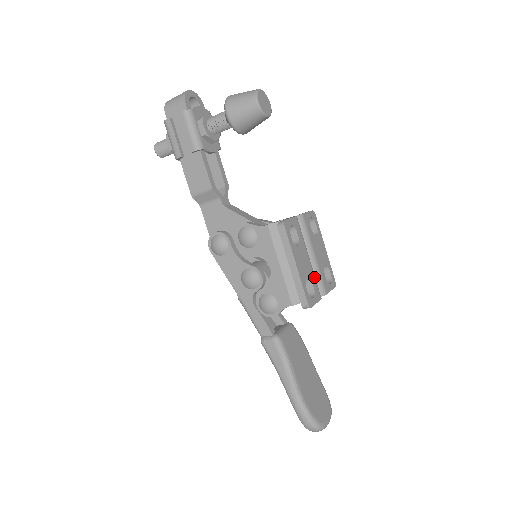
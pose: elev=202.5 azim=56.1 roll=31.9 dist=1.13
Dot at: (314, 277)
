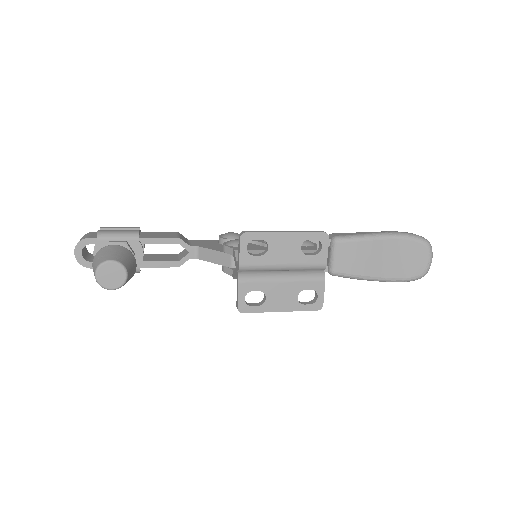
Dot at: (302, 282)
